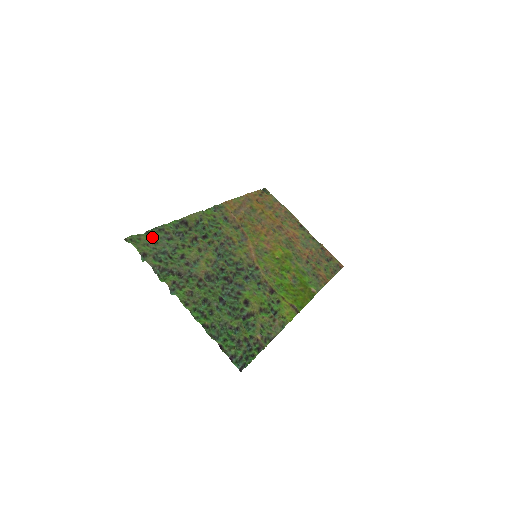
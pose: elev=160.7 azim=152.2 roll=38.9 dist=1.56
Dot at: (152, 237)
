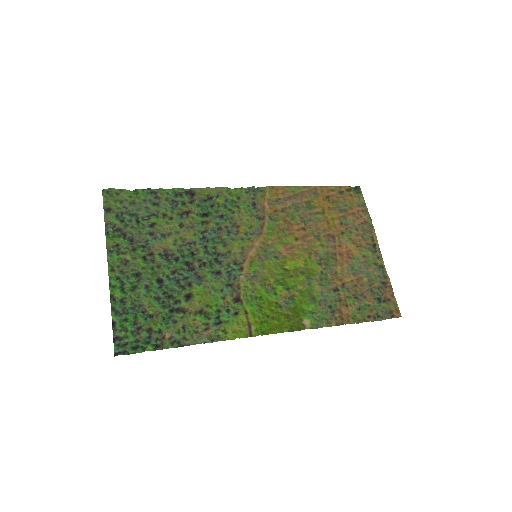
Dot at: (136, 196)
